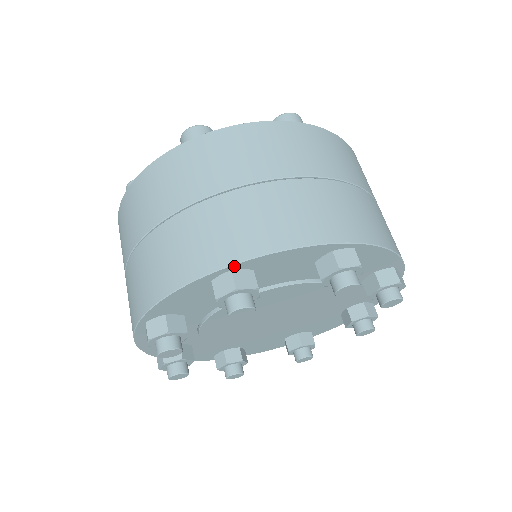
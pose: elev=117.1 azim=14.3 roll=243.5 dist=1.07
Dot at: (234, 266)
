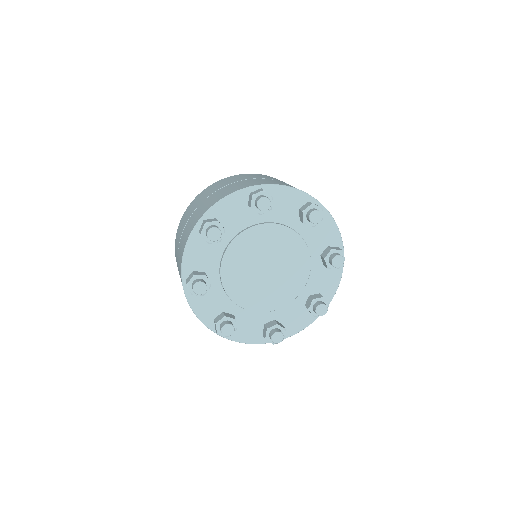
Dot at: (204, 217)
